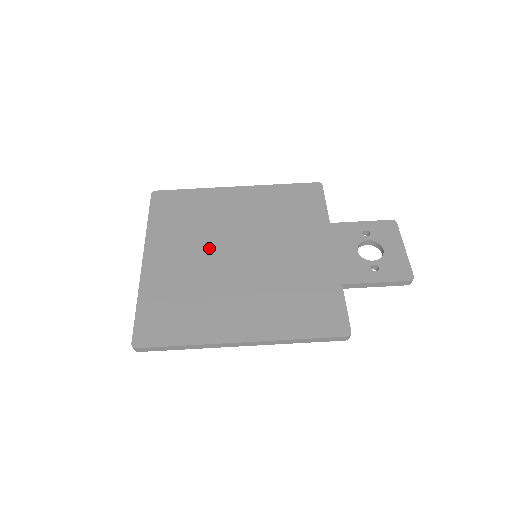
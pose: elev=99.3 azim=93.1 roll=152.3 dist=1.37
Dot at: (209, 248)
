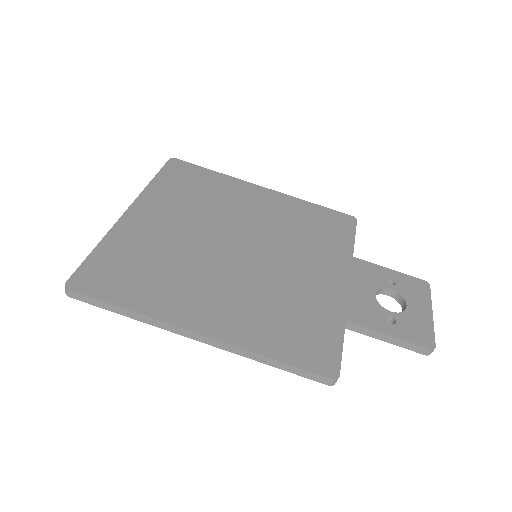
Dot at: (207, 227)
